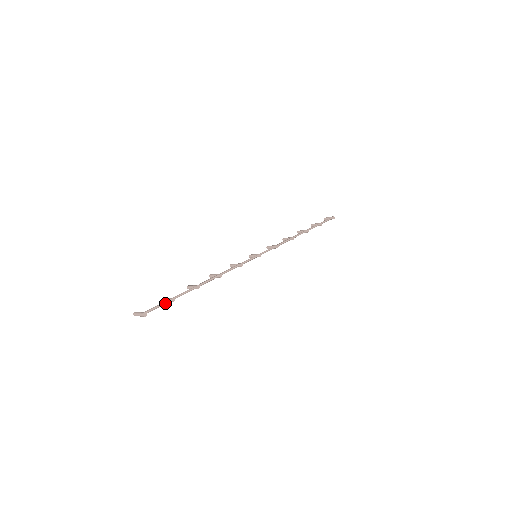
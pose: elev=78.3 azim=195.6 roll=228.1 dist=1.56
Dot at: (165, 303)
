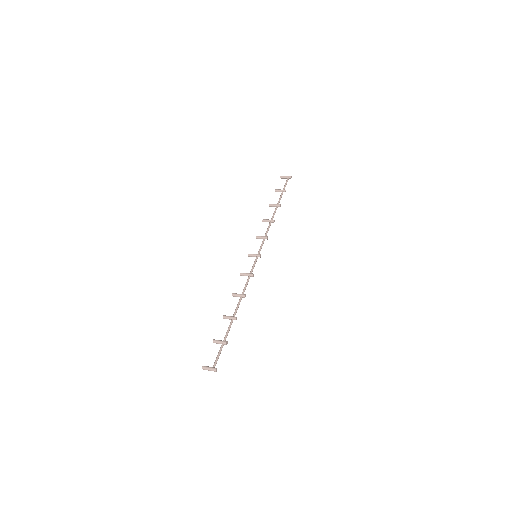
Dot at: occluded
